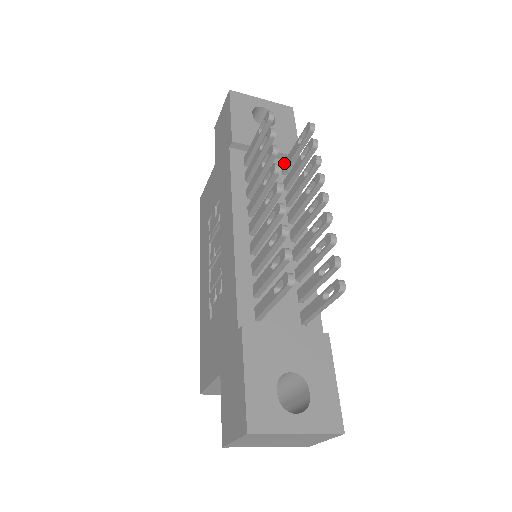
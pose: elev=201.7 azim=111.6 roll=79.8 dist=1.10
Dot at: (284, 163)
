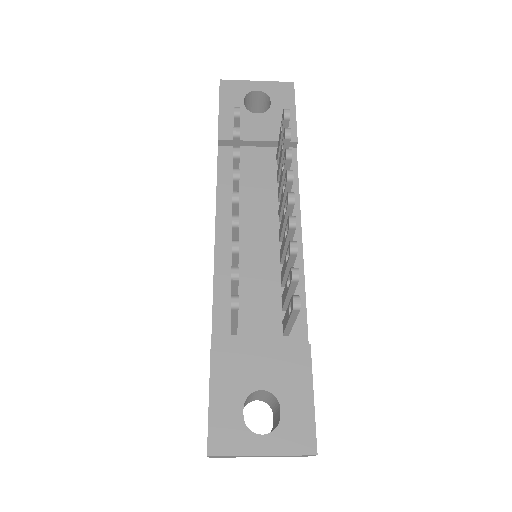
Dot at: (277, 152)
